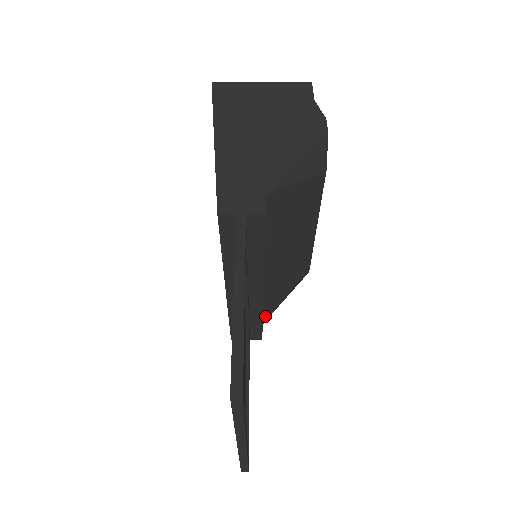
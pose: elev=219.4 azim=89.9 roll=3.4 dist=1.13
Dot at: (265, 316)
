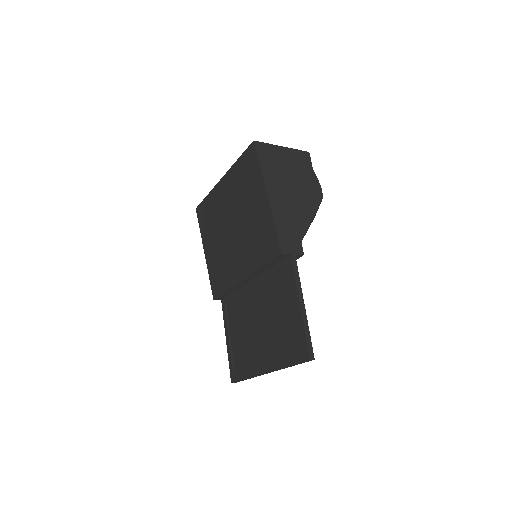
Dot at: occluded
